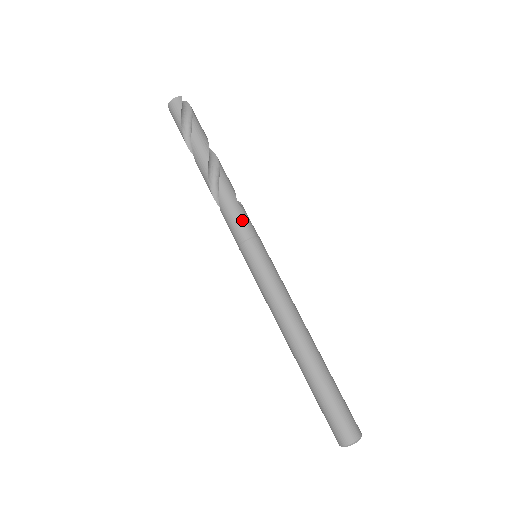
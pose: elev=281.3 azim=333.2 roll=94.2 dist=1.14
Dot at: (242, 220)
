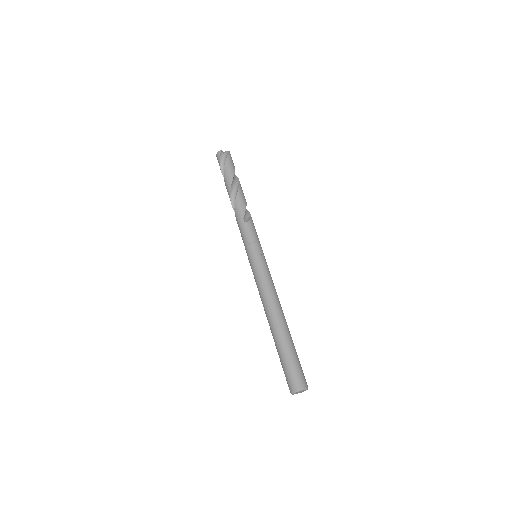
Dot at: (244, 233)
